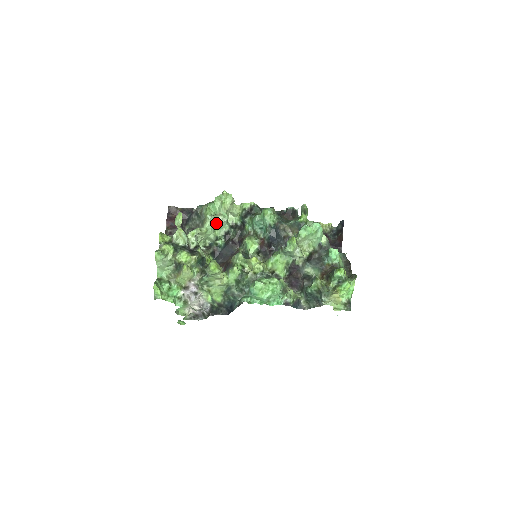
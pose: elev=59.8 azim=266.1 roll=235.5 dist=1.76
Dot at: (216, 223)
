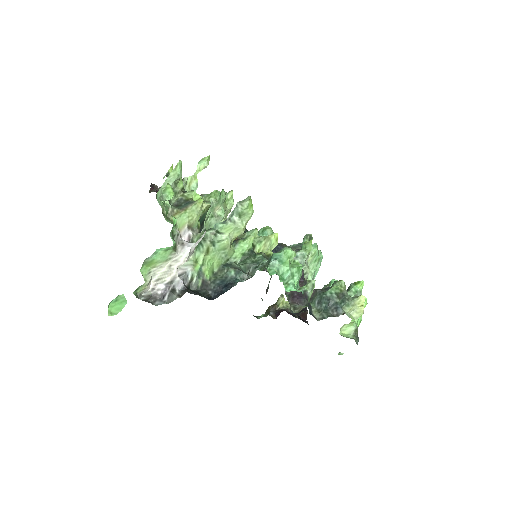
Dot at: (211, 214)
